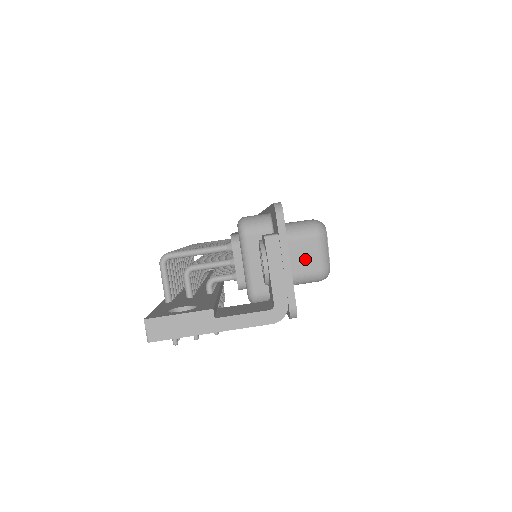
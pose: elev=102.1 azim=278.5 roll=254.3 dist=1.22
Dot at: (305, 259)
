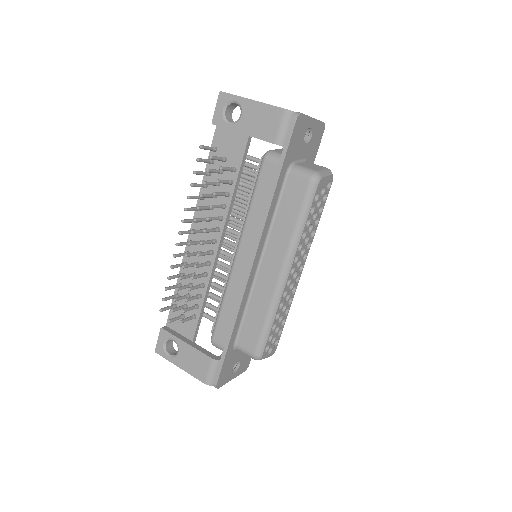
Dot at: (312, 167)
